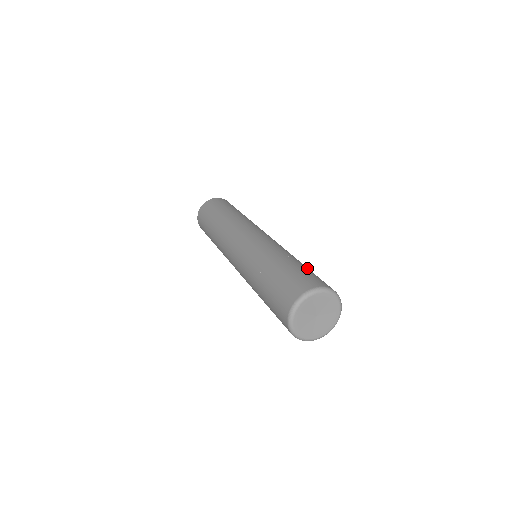
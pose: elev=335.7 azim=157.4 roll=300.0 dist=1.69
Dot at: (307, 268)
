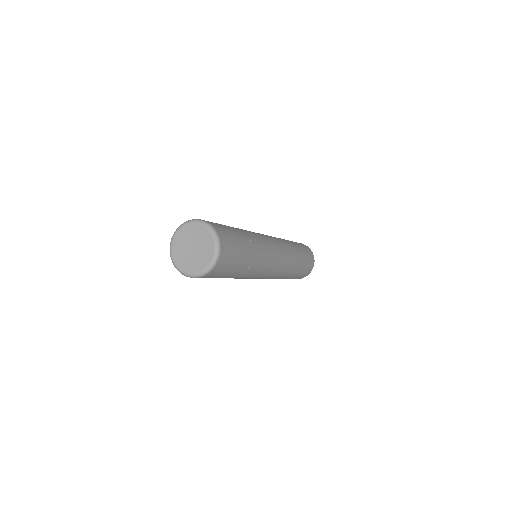
Dot at: occluded
